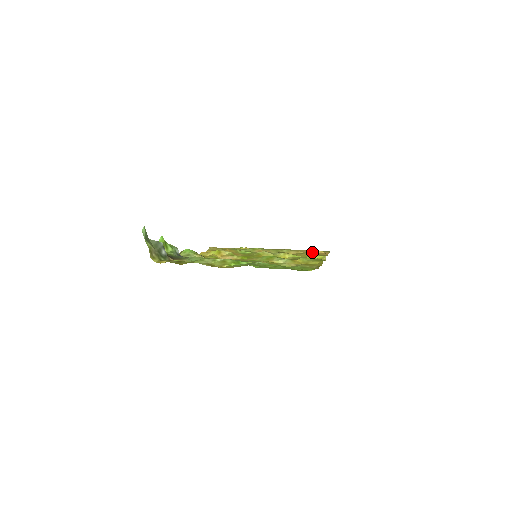
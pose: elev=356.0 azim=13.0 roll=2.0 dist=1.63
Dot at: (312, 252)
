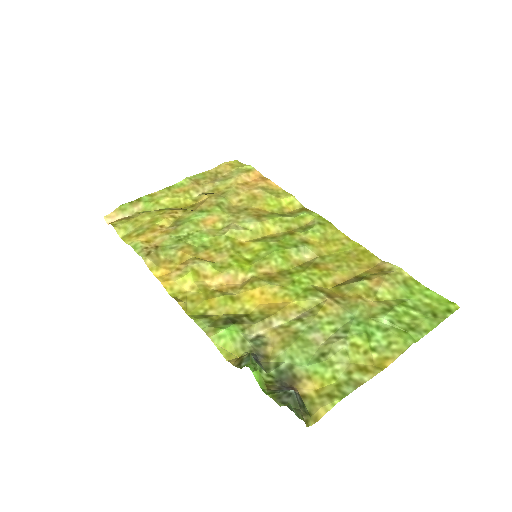
Dot at: (264, 192)
